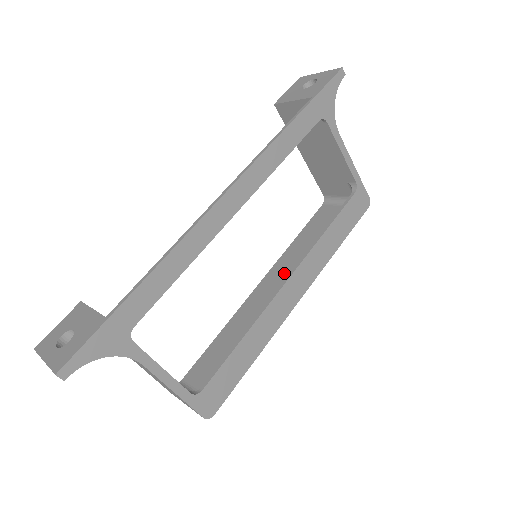
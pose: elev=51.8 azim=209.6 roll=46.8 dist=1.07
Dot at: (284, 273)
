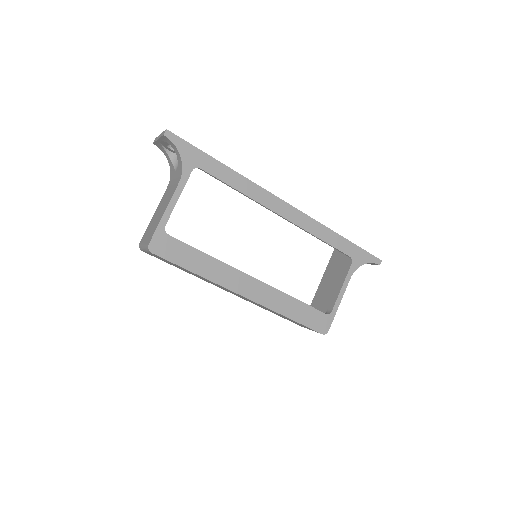
Dot at: occluded
